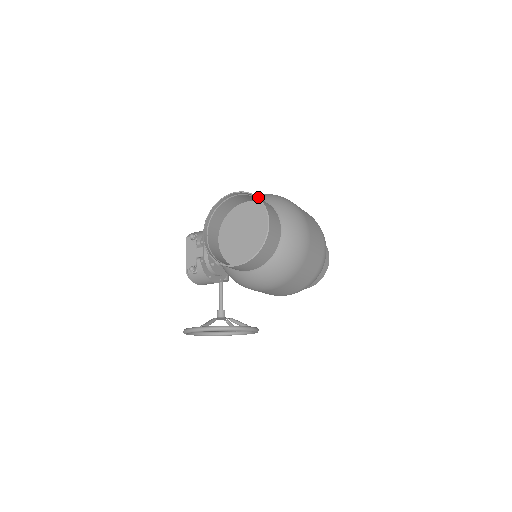
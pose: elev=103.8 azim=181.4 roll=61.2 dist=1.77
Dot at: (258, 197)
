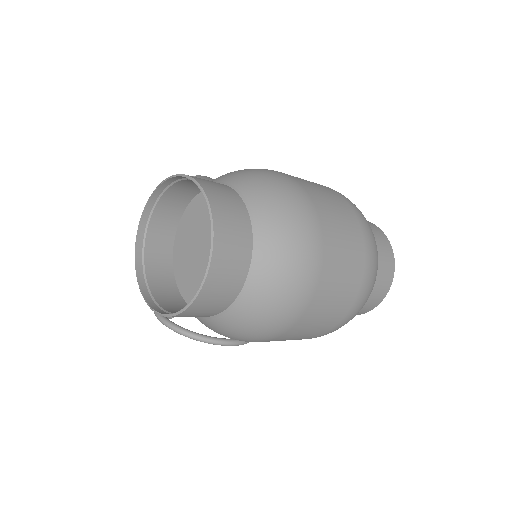
Dot at: (212, 208)
